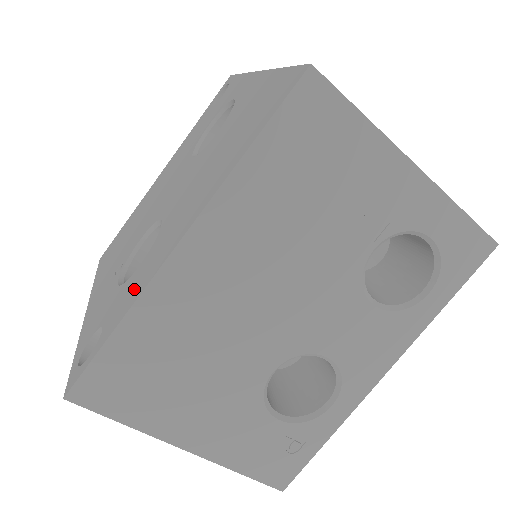
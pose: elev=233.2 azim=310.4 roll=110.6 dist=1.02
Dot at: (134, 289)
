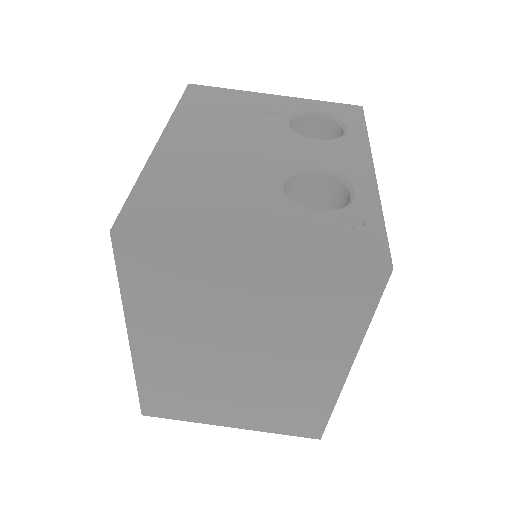
Dot at: occluded
